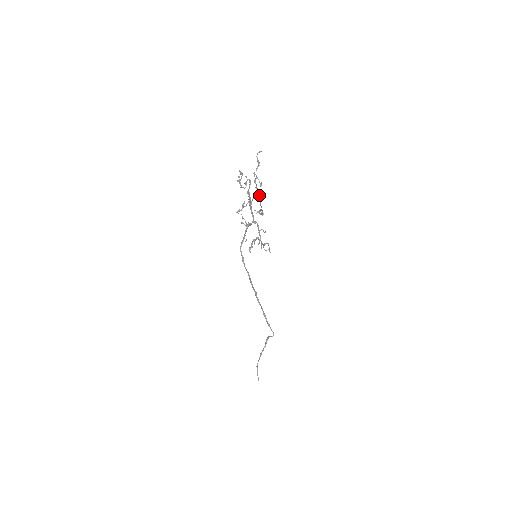
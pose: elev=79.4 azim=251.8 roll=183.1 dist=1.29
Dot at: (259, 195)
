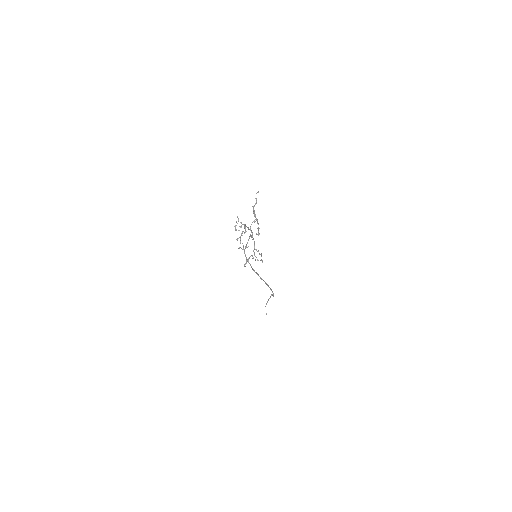
Dot at: (257, 221)
